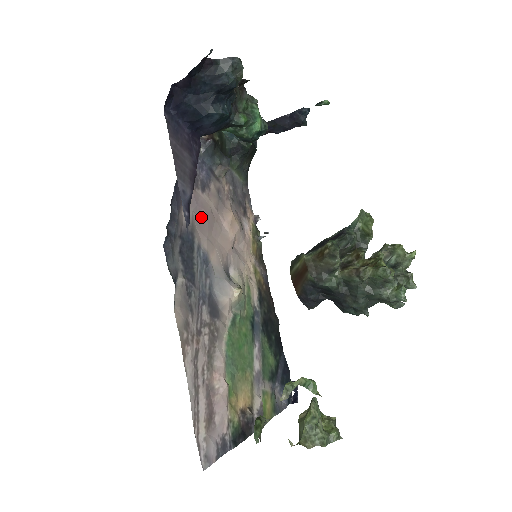
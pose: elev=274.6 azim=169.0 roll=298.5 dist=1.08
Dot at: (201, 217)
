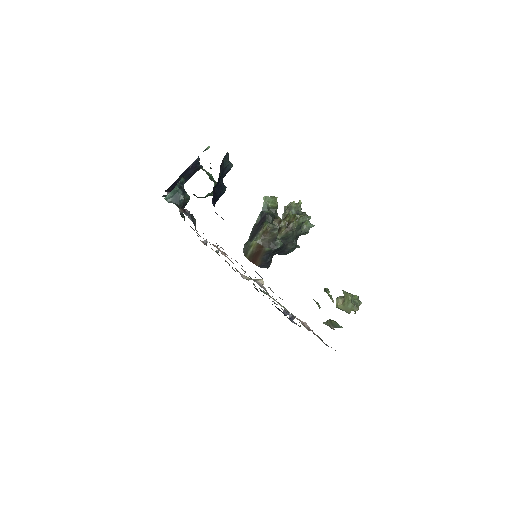
Dot at: occluded
